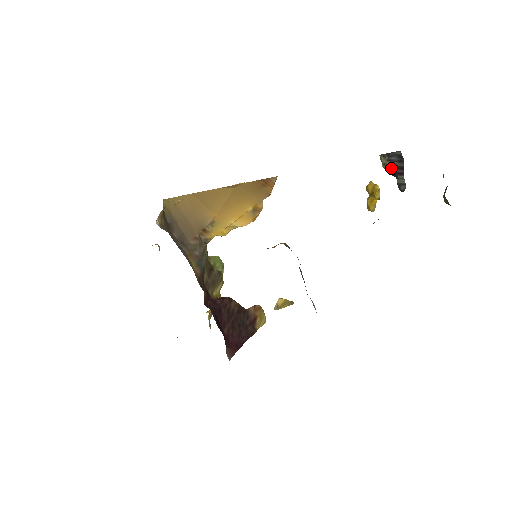
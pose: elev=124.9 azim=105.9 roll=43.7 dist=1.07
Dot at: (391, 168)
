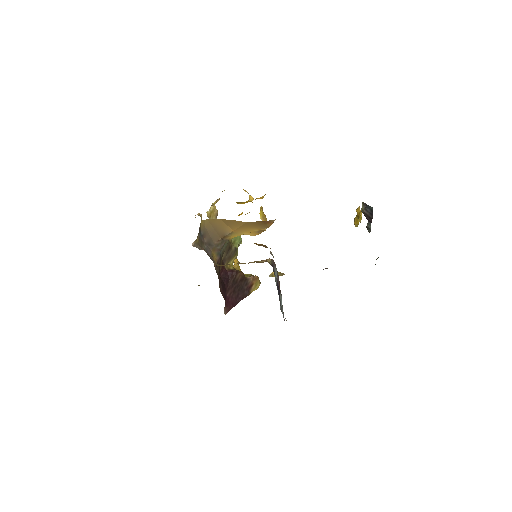
Dot at: (365, 215)
